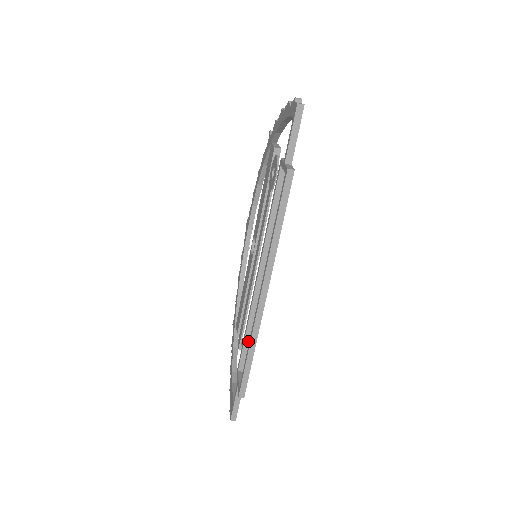
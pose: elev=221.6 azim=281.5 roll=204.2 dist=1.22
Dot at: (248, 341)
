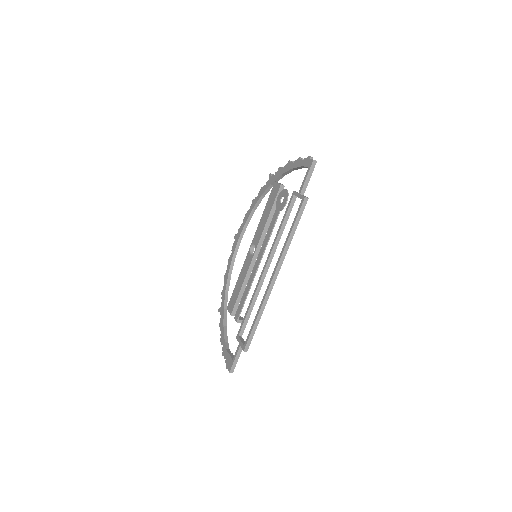
Dot at: (250, 313)
